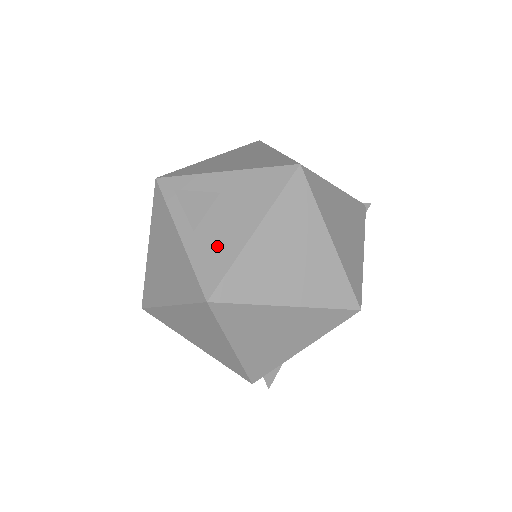
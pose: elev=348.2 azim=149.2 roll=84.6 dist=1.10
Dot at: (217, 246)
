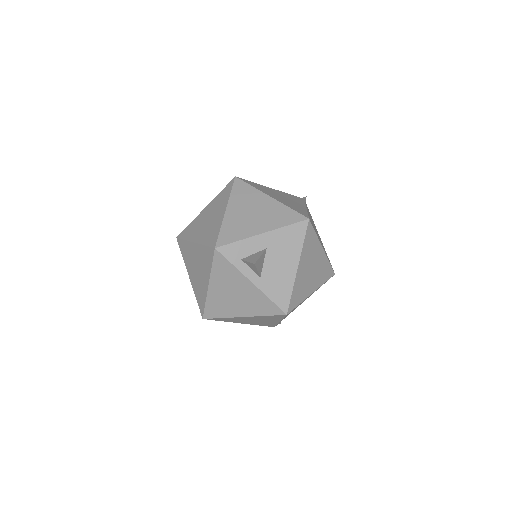
Dot at: (279, 282)
